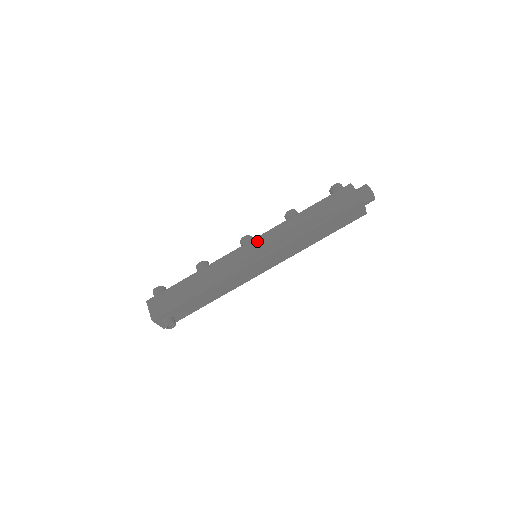
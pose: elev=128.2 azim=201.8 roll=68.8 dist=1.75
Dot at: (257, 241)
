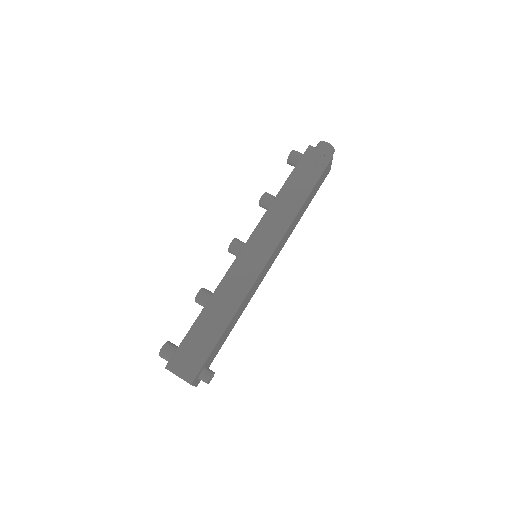
Dot at: (254, 239)
